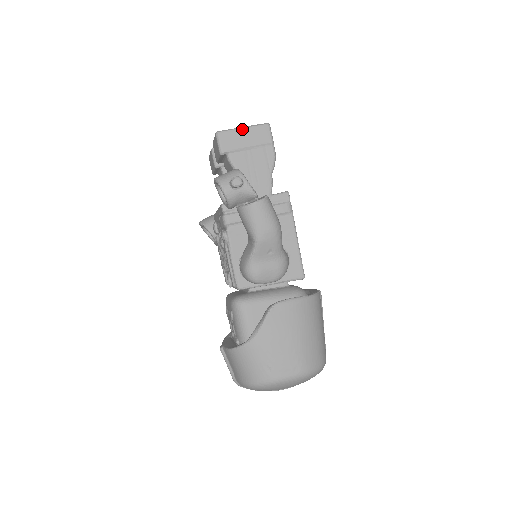
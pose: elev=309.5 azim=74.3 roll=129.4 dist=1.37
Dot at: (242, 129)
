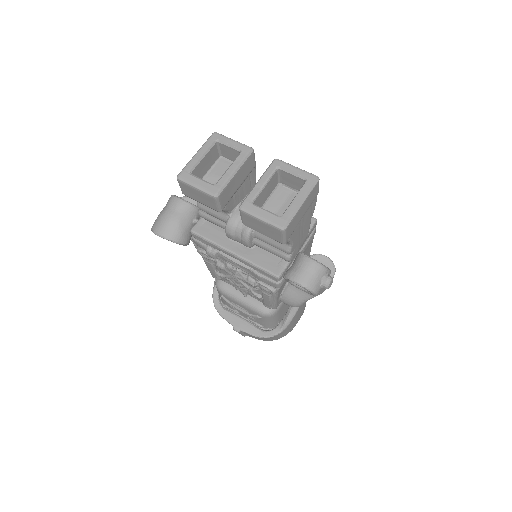
Dot at: (302, 206)
